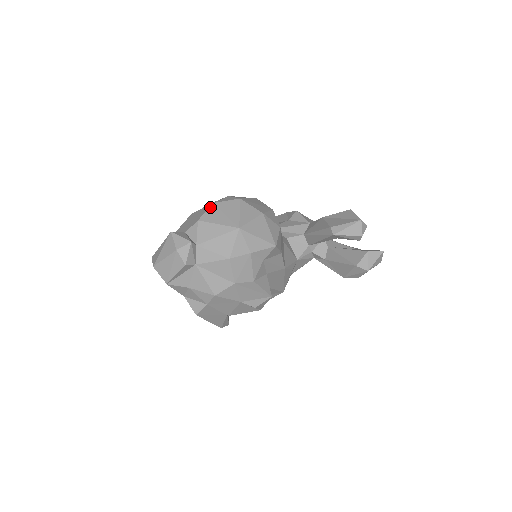
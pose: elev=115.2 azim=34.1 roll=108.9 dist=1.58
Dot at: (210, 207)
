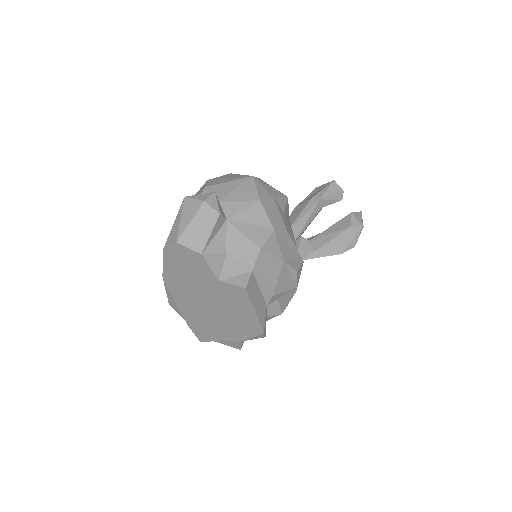
Dot at: (208, 181)
